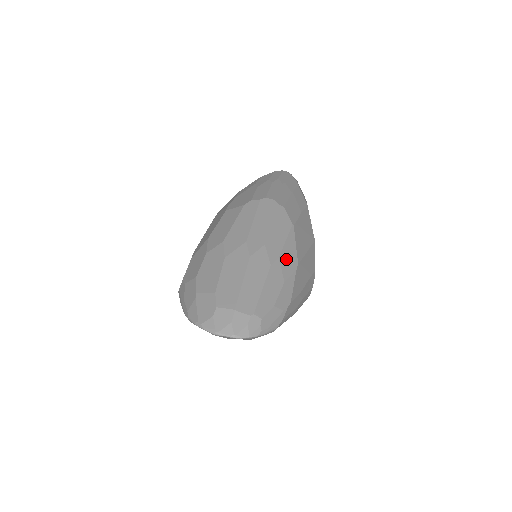
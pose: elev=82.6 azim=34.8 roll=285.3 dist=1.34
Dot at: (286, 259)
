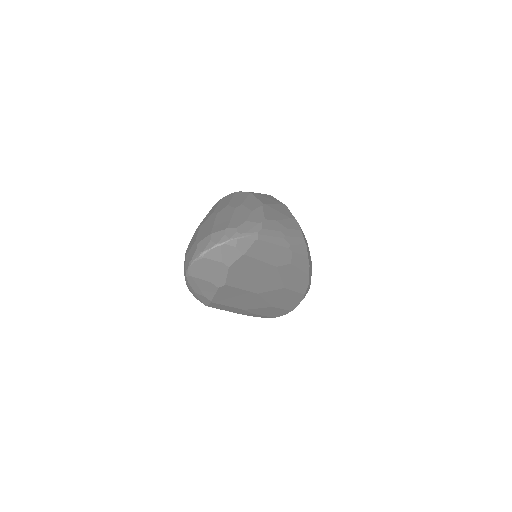
Dot at: (249, 204)
